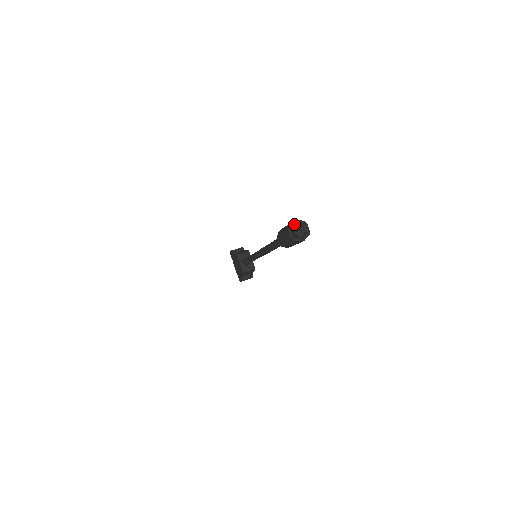
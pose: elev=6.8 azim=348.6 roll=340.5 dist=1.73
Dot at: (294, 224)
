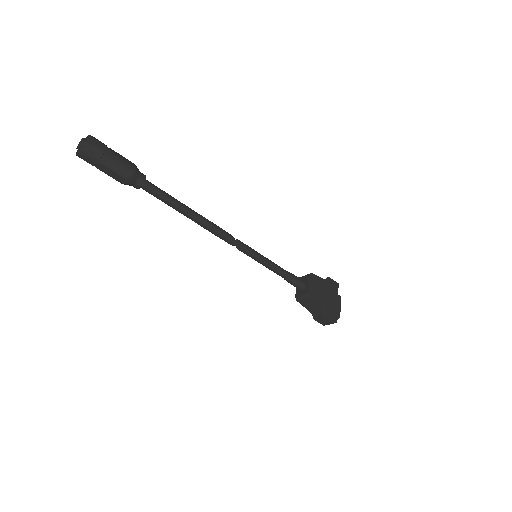
Dot at: occluded
